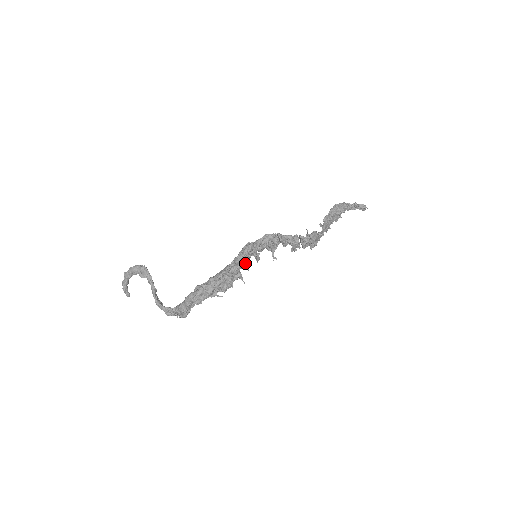
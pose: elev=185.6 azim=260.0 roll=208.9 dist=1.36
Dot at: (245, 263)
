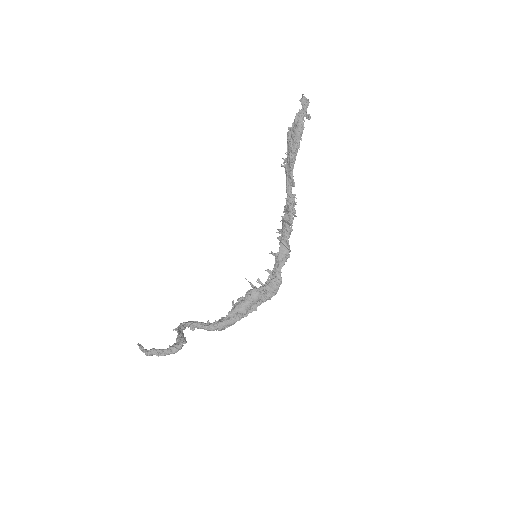
Dot at: occluded
